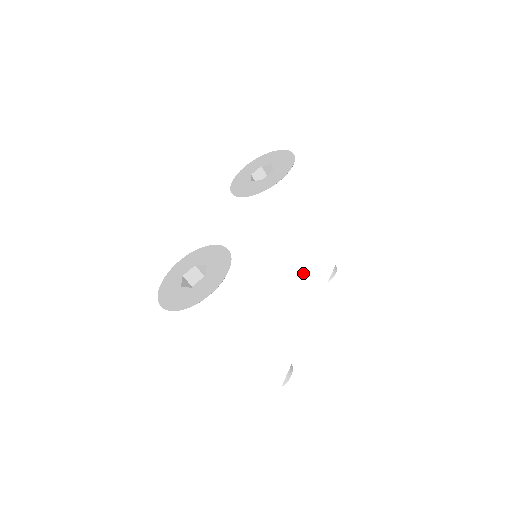
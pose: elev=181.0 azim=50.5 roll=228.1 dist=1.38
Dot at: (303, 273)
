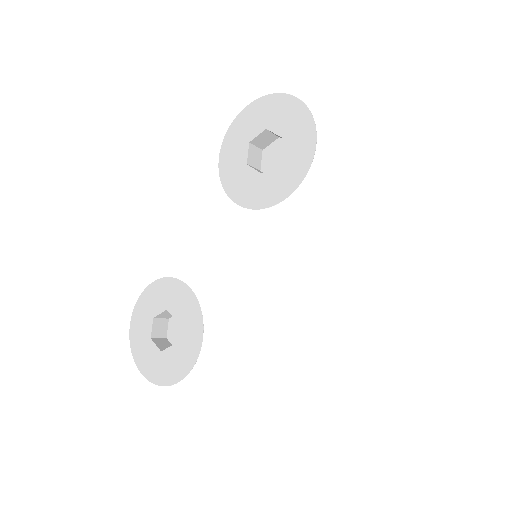
Dot at: (303, 331)
